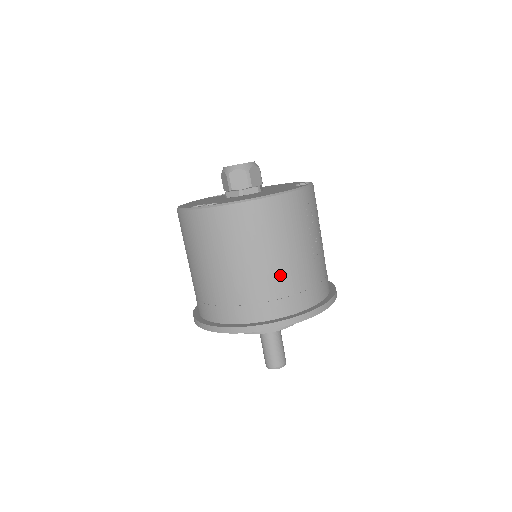
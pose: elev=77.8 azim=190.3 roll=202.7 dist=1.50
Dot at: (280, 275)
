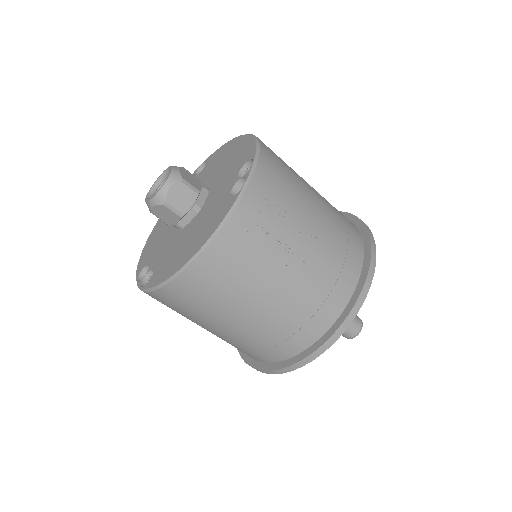
Dot at: (264, 325)
